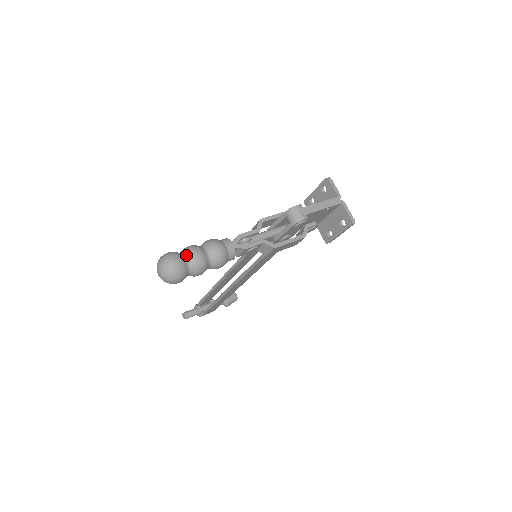
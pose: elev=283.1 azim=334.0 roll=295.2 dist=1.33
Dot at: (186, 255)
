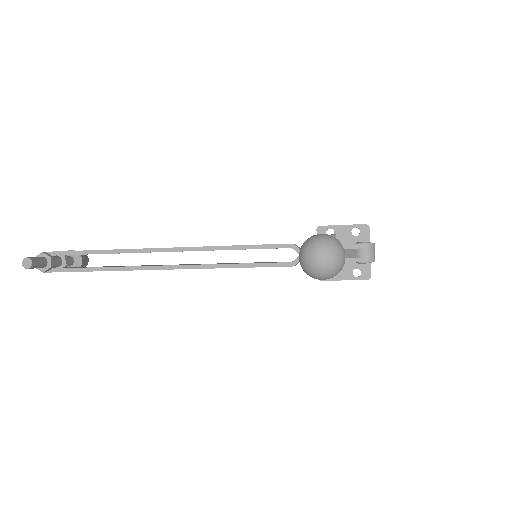
Dot at: occluded
